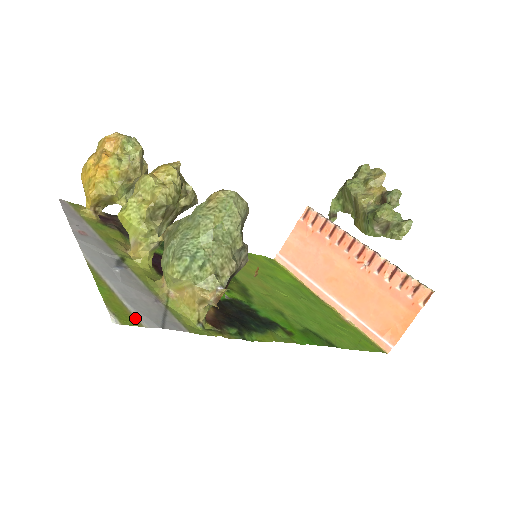
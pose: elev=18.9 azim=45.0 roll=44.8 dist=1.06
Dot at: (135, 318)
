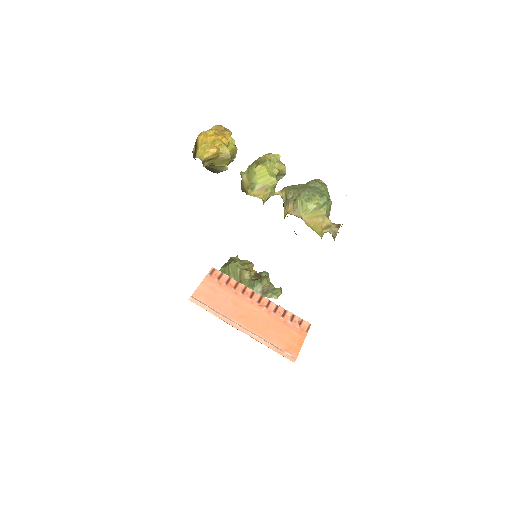
Dot at: occluded
